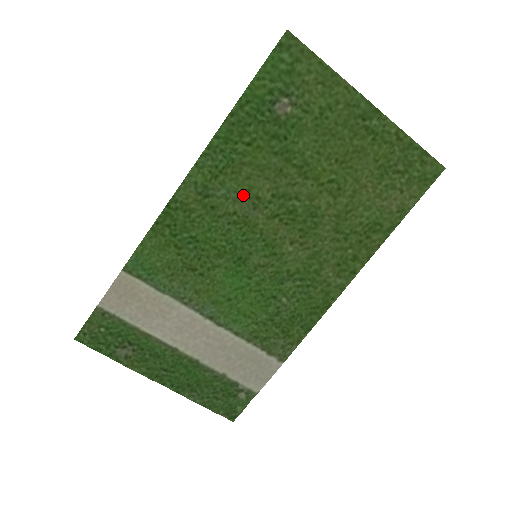
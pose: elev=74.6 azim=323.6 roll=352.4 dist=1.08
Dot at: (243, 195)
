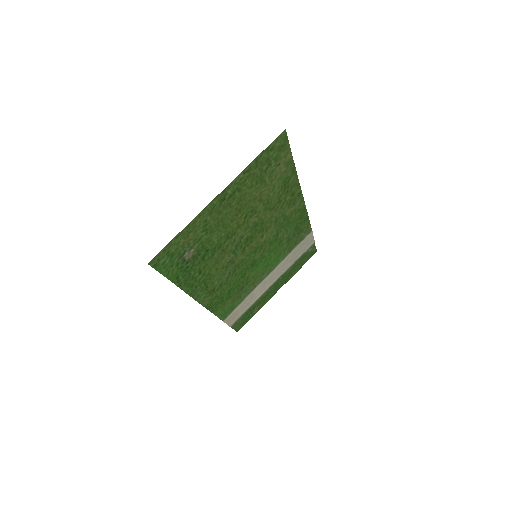
Dot at: (224, 271)
